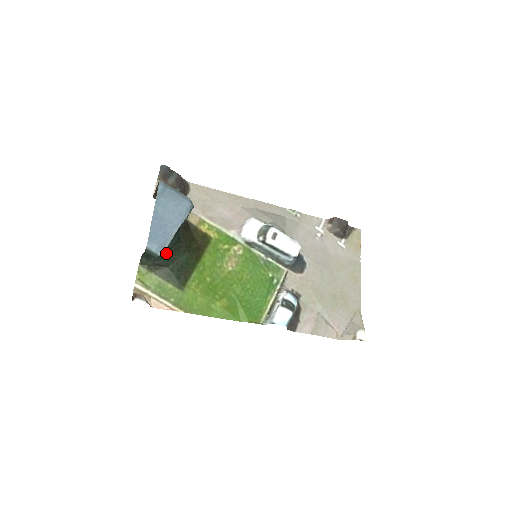
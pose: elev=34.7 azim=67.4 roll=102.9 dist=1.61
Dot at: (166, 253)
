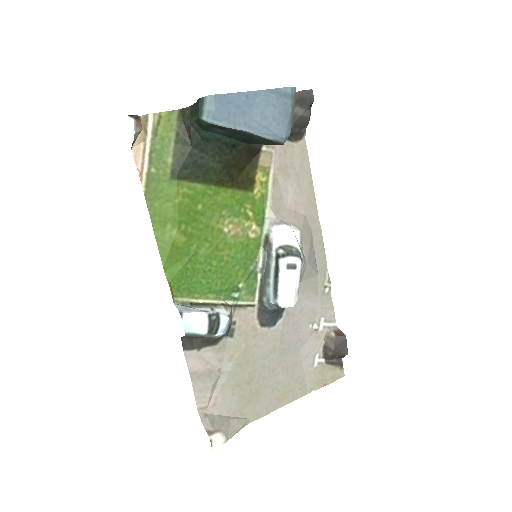
Dot at: (209, 136)
